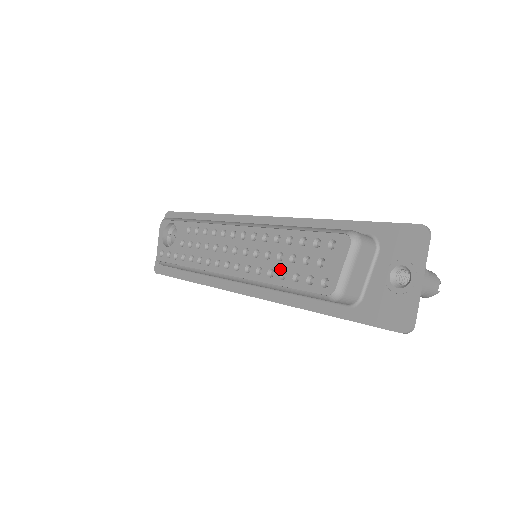
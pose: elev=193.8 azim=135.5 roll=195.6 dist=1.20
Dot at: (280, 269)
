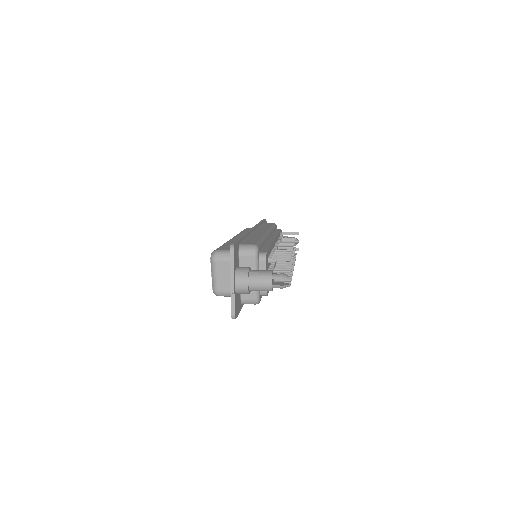
Dot at: occluded
